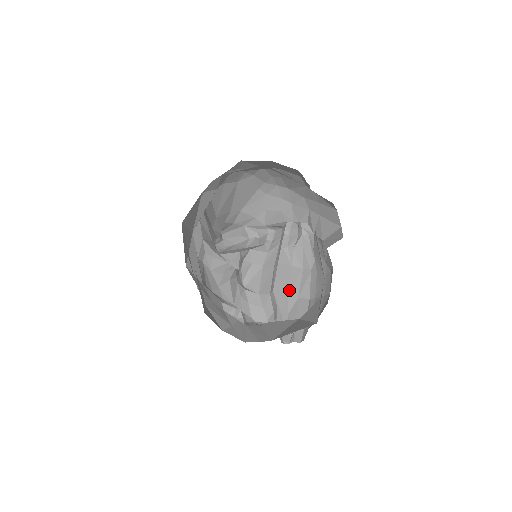
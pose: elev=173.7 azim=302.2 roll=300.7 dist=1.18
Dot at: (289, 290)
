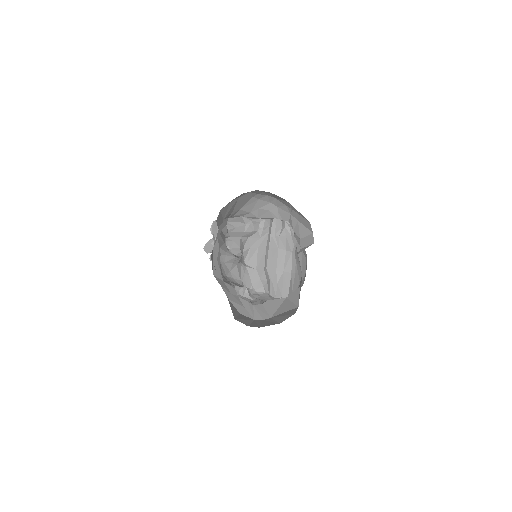
Dot at: (277, 266)
